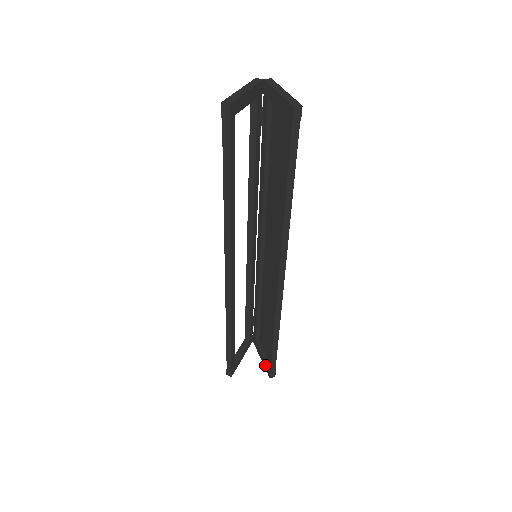
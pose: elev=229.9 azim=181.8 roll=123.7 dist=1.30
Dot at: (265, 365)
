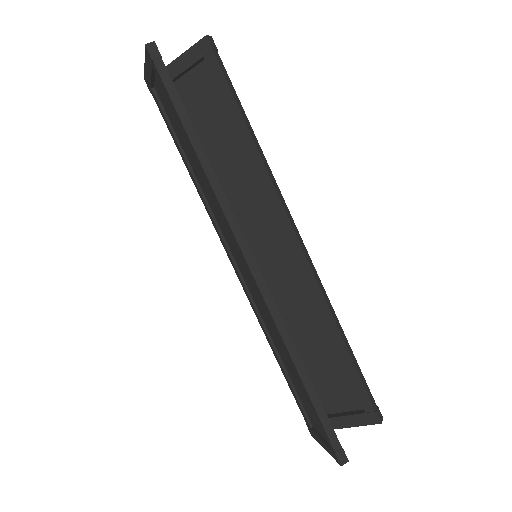
Dot at: (361, 419)
